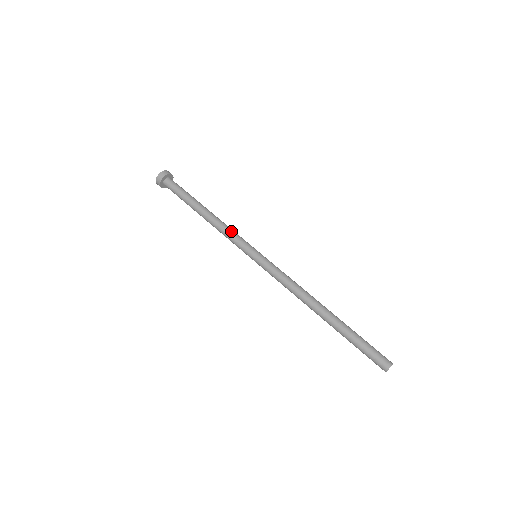
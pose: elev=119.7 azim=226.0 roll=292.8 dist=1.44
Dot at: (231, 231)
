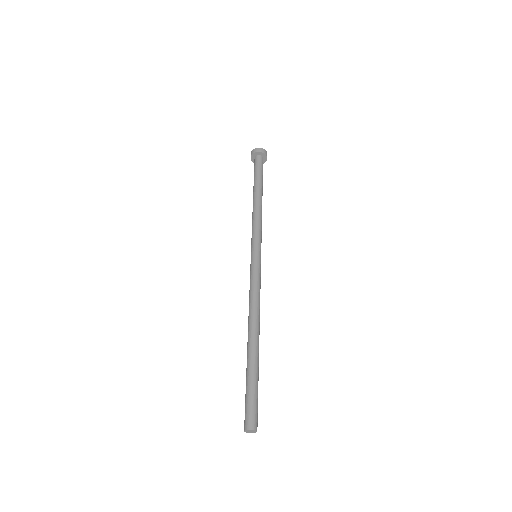
Dot at: (254, 224)
